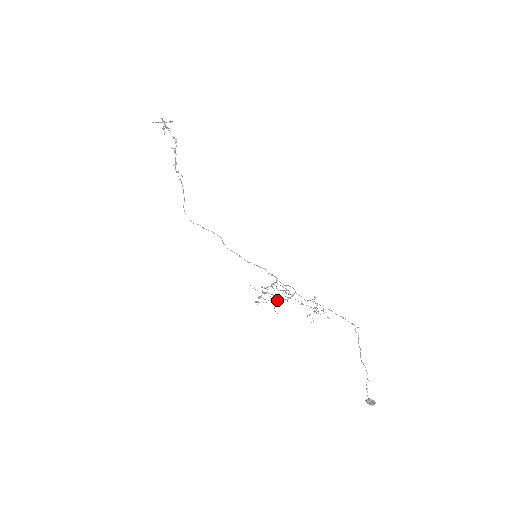
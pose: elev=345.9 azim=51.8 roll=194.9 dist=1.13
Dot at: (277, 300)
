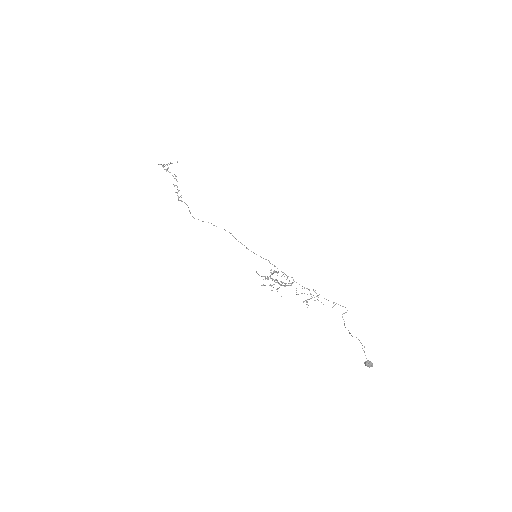
Dot at: (280, 285)
